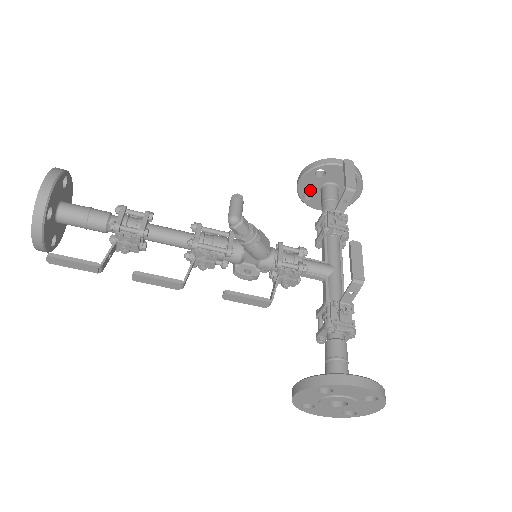
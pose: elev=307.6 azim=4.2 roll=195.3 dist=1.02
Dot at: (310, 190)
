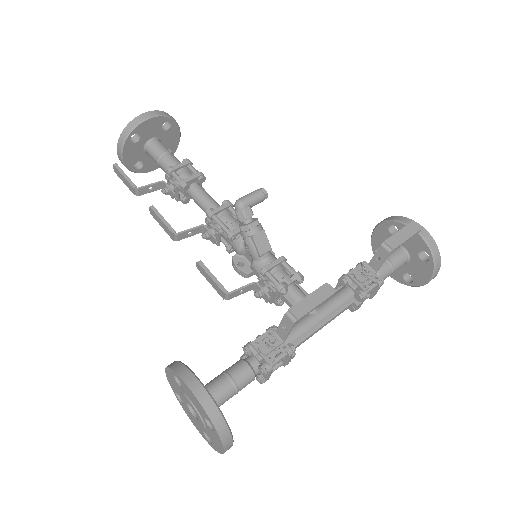
Dot at: occluded
